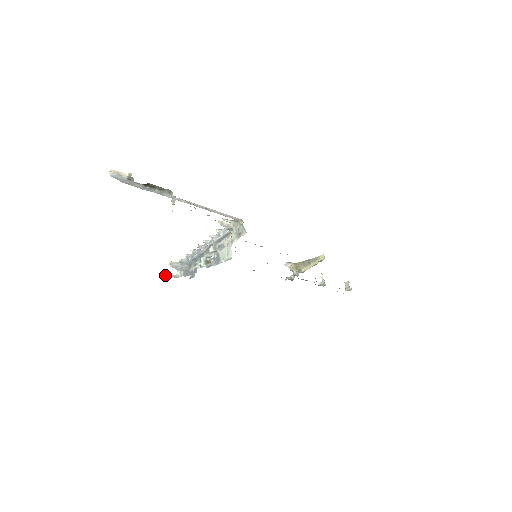
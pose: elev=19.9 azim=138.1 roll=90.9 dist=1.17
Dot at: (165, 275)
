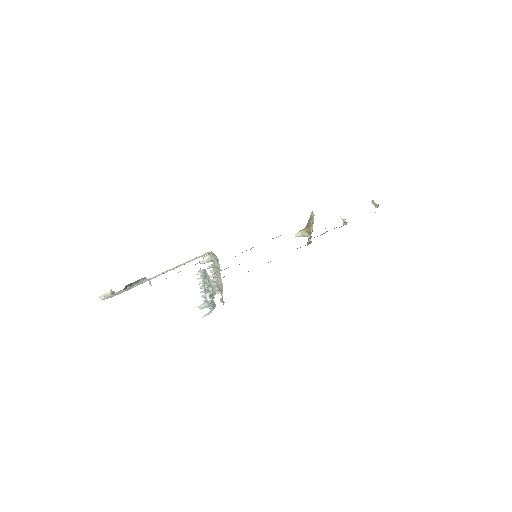
Dot at: (202, 317)
